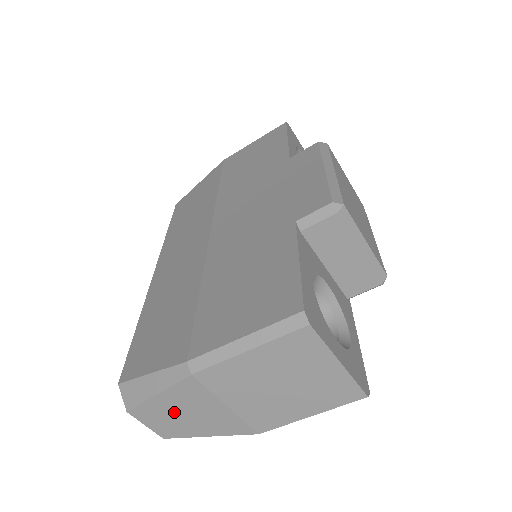
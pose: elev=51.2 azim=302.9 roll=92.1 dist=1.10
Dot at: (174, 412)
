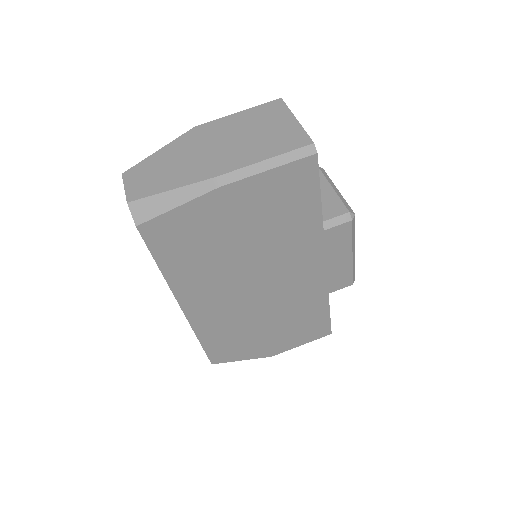
Dot at: (159, 166)
